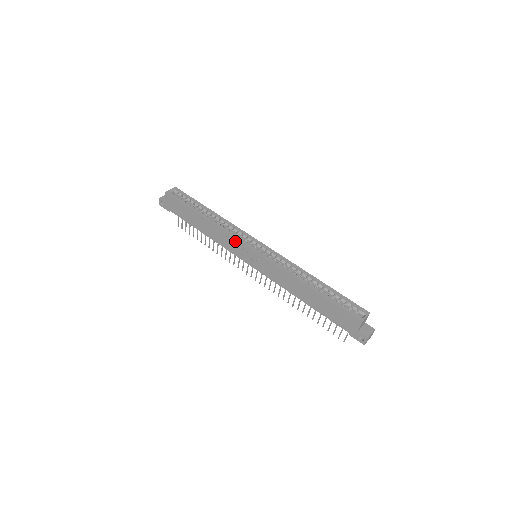
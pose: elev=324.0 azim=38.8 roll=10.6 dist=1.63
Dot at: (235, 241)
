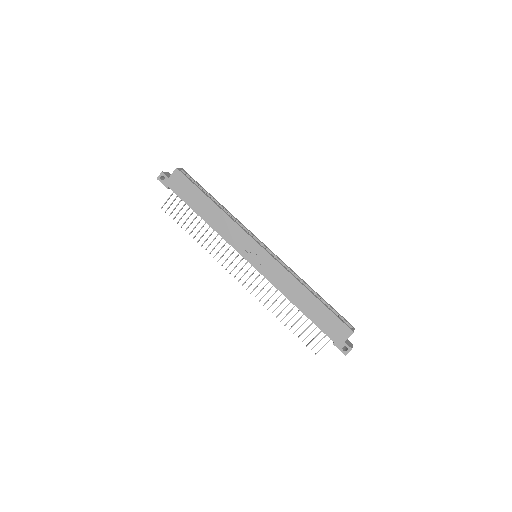
Dot at: (244, 235)
